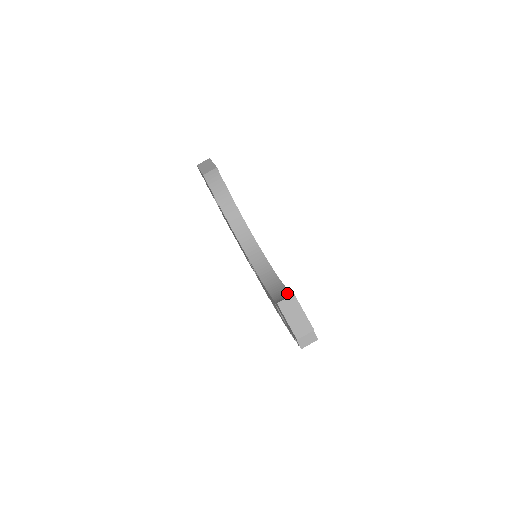
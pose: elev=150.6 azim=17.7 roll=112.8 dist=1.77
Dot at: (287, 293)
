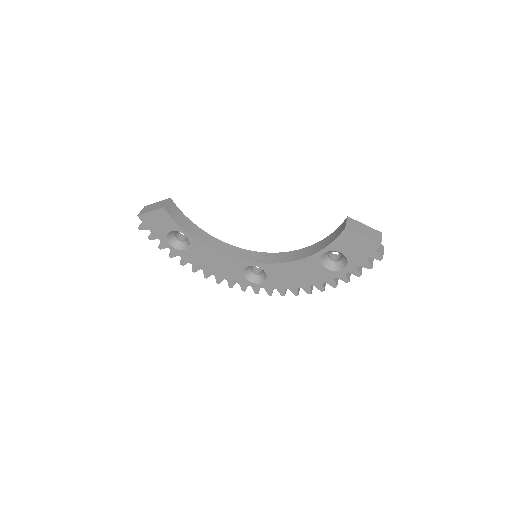
Dot at: (329, 236)
